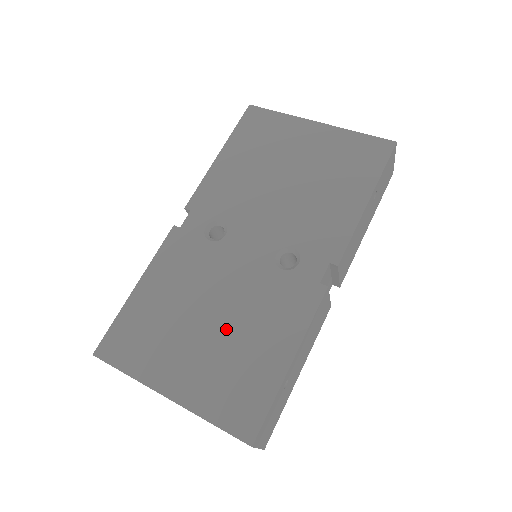
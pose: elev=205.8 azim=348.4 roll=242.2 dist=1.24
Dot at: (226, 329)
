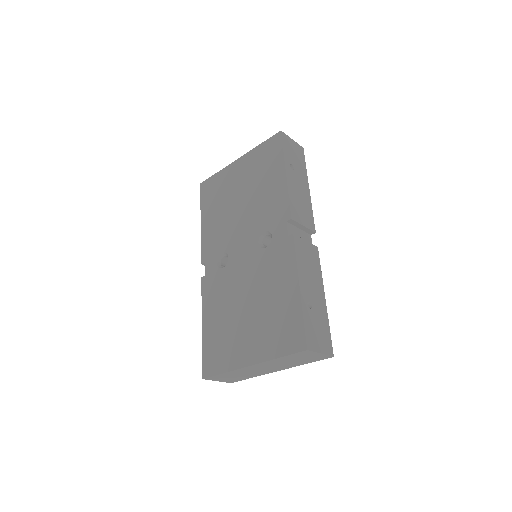
Dot at: (258, 303)
